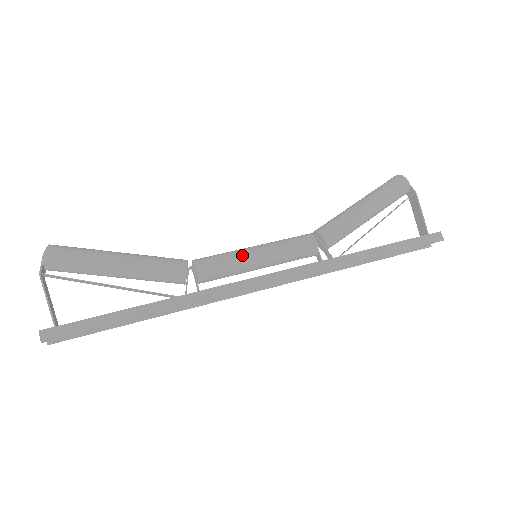
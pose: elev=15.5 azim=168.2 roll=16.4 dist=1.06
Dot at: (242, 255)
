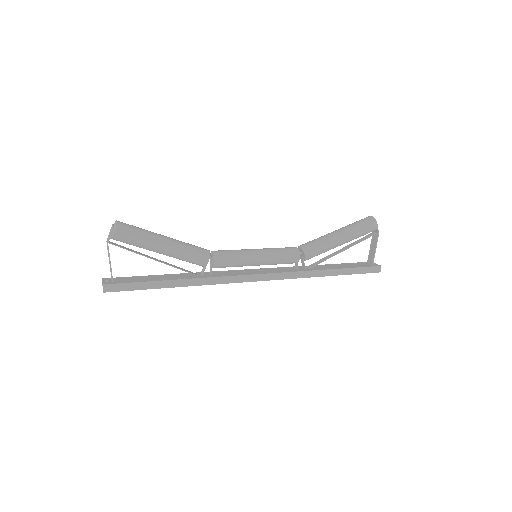
Dot at: (248, 258)
